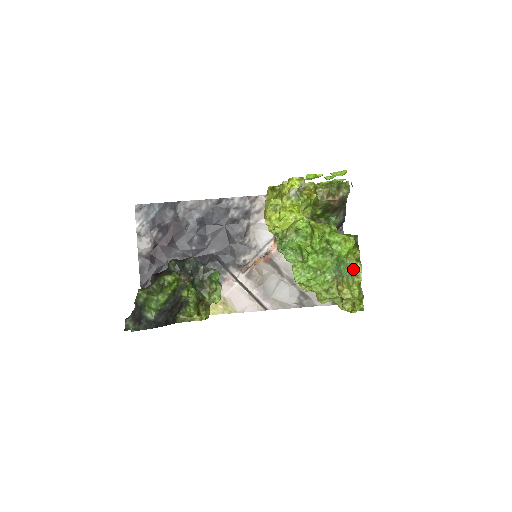
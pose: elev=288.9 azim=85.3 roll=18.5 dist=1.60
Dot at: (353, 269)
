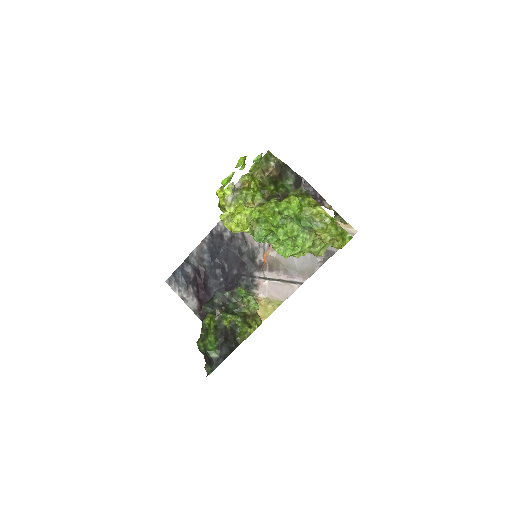
Dot at: (317, 215)
